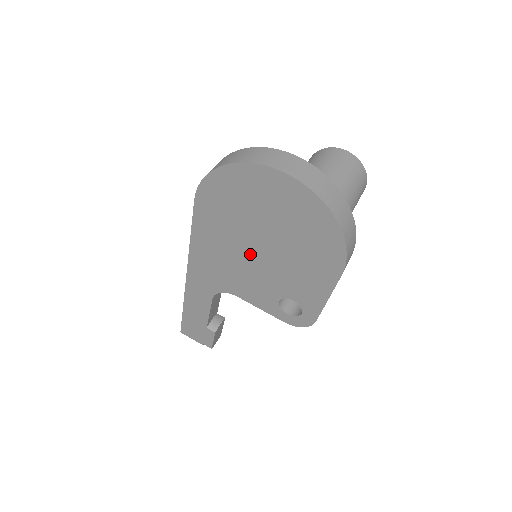
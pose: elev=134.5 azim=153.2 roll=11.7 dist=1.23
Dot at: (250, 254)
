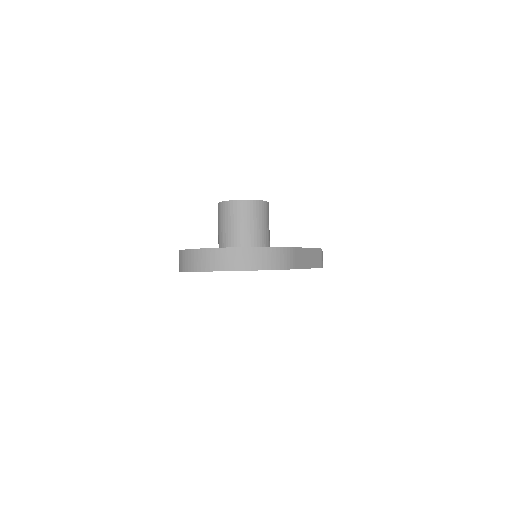
Dot at: occluded
